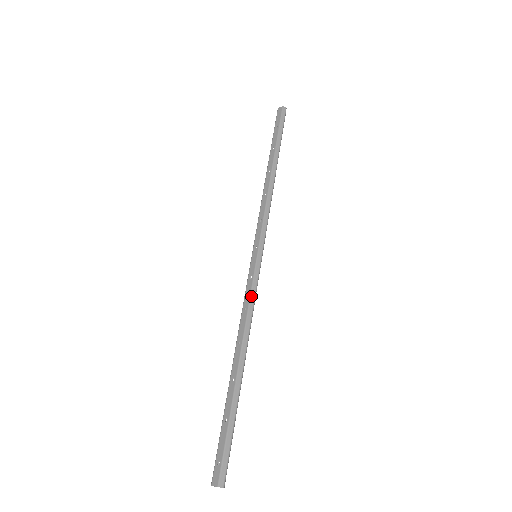
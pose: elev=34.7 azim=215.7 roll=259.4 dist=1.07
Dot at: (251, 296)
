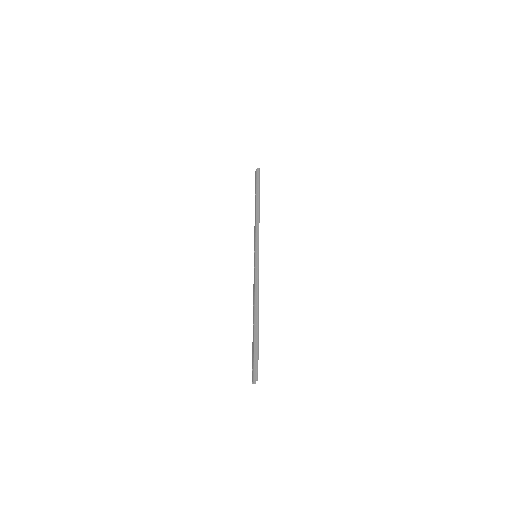
Dot at: (255, 277)
